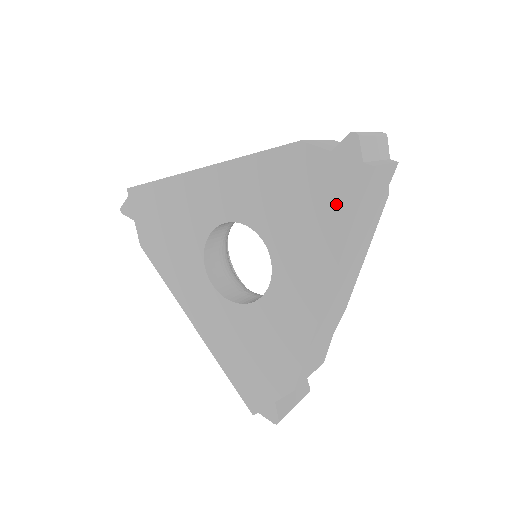
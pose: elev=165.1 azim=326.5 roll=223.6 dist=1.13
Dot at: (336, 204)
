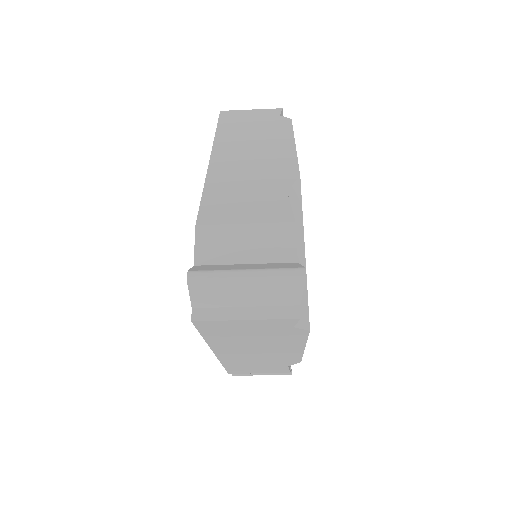
Dot at: occluded
